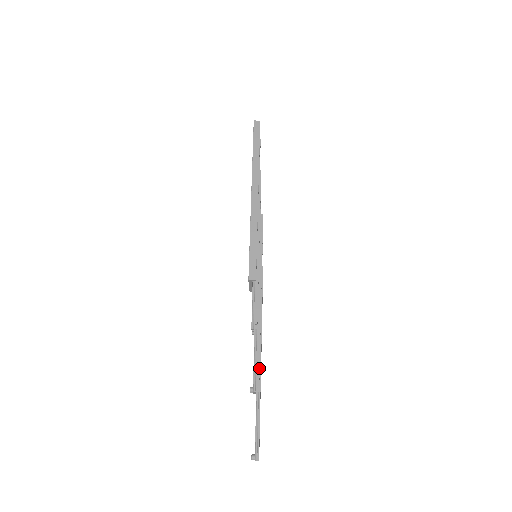
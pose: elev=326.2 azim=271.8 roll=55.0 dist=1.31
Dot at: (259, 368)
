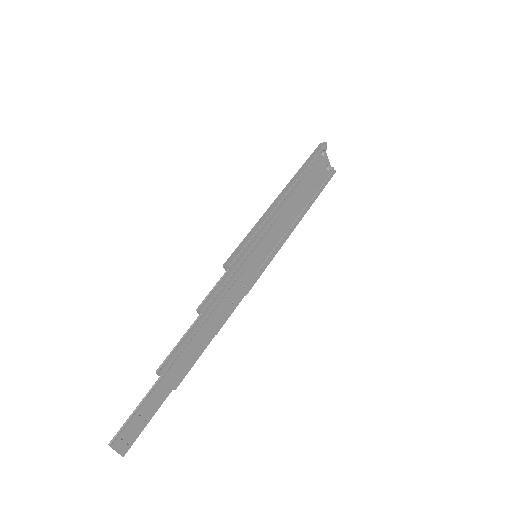
Dot at: (177, 350)
